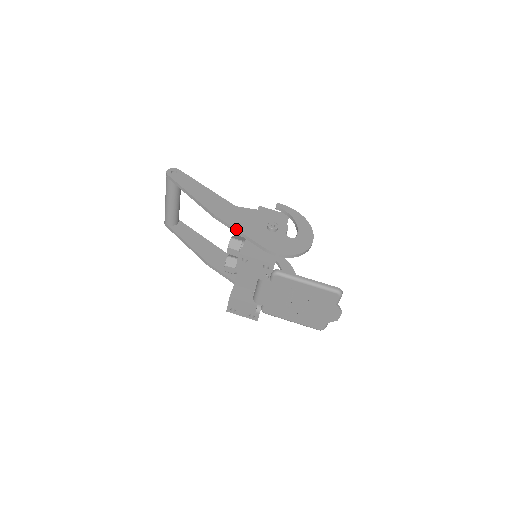
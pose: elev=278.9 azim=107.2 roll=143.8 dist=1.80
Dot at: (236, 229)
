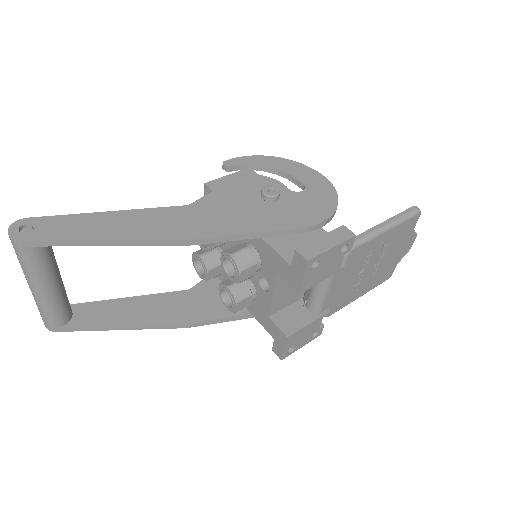
Dot at: (239, 234)
